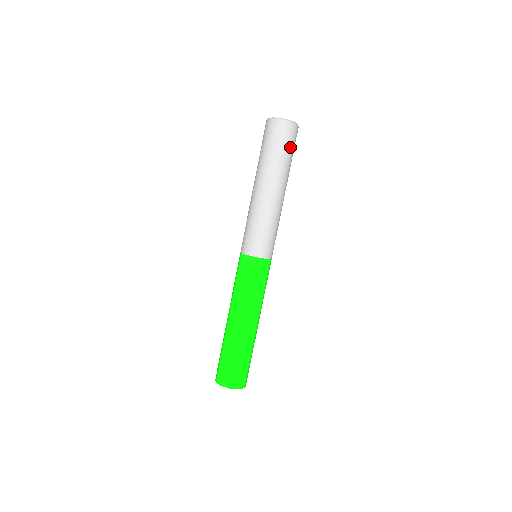
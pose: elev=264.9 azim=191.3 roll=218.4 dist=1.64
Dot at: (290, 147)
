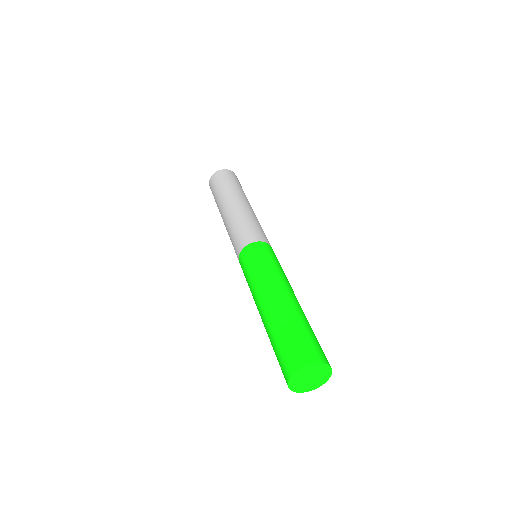
Dot at: (240, 185)
